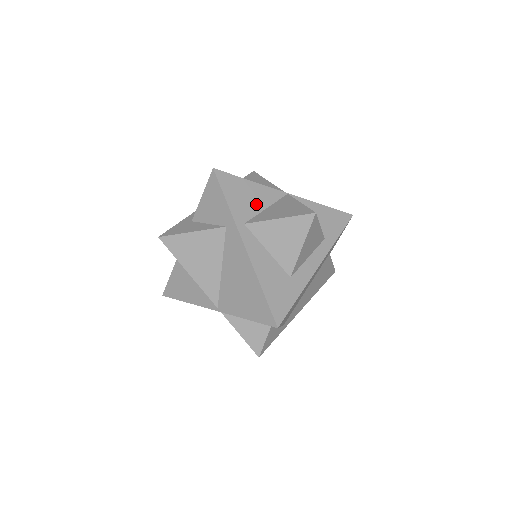
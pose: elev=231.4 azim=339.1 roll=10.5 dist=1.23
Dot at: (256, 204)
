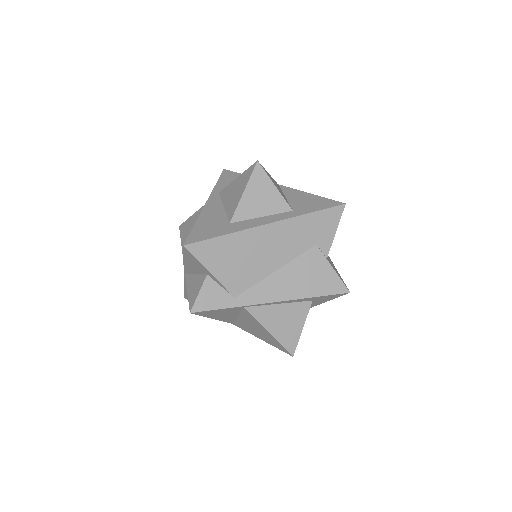
Dot at: occluded
